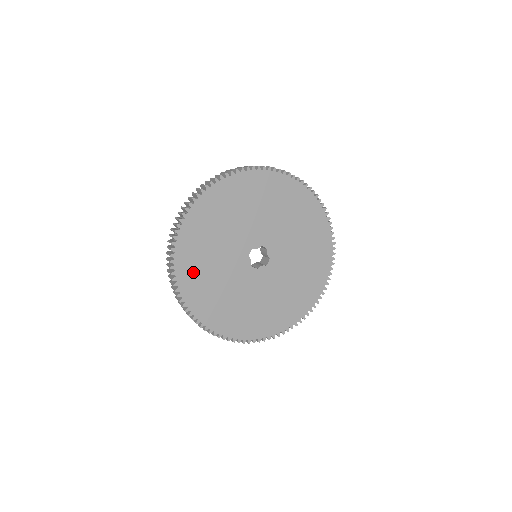
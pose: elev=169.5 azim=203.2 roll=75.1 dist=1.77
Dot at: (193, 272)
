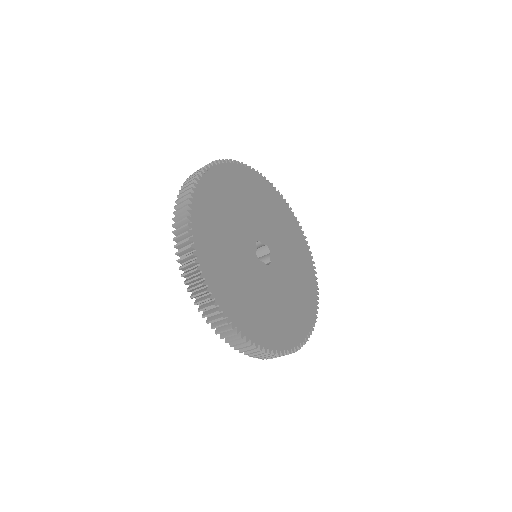
Dot at: (209, 211)
